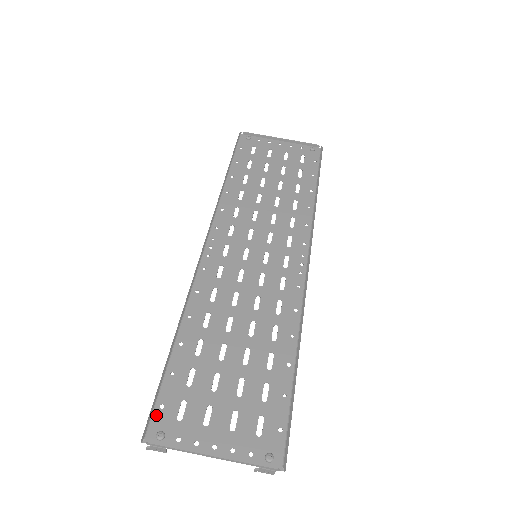
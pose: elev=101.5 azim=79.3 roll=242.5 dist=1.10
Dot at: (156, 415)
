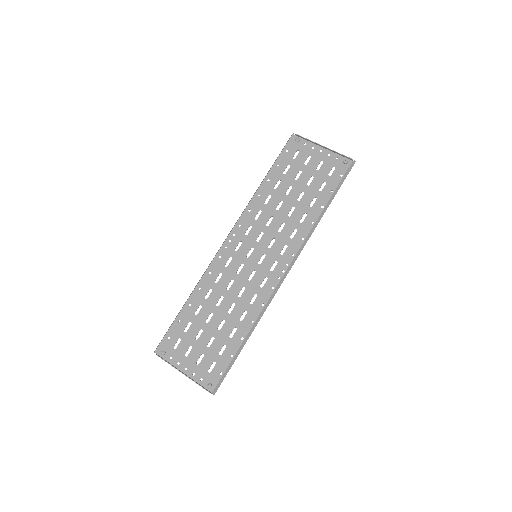
Dot at: (165, 341)
